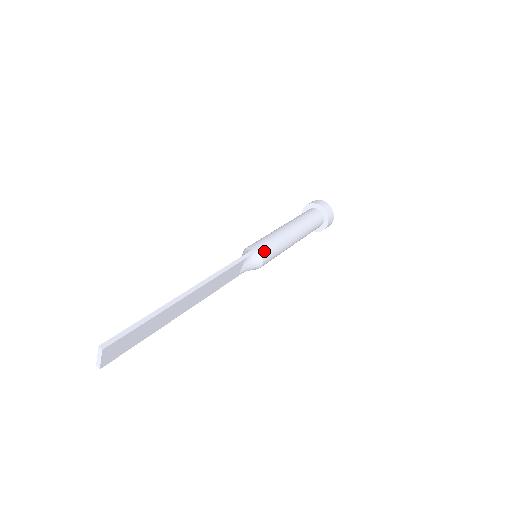
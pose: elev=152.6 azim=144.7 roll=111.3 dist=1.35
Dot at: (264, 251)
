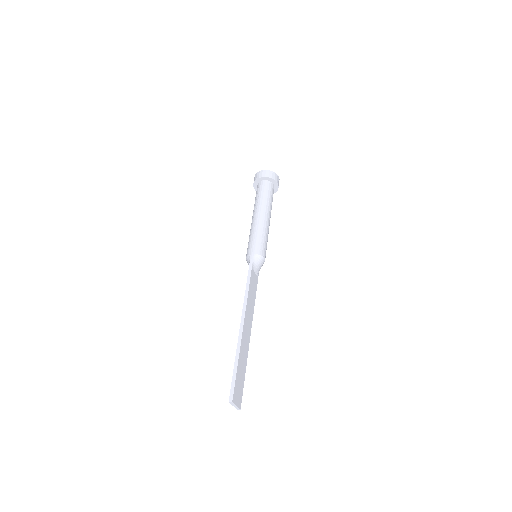
Dot at: (257, 250)
